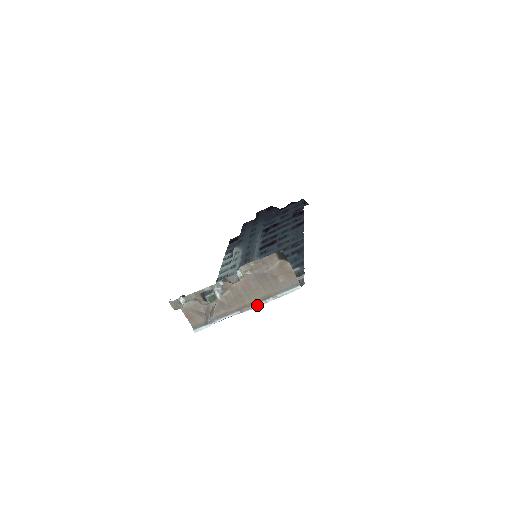
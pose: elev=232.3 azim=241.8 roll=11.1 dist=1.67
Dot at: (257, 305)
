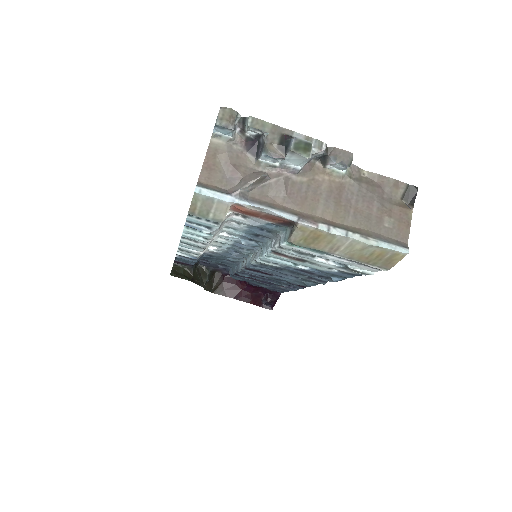
Dot at: (330, 228)
